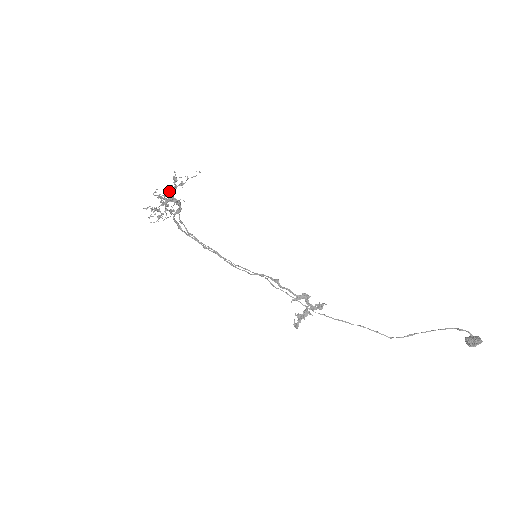
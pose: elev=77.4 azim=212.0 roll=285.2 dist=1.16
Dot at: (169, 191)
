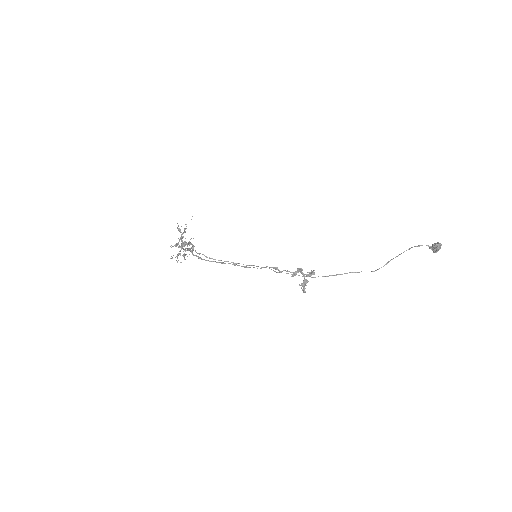
Dot at: (180, 237)
